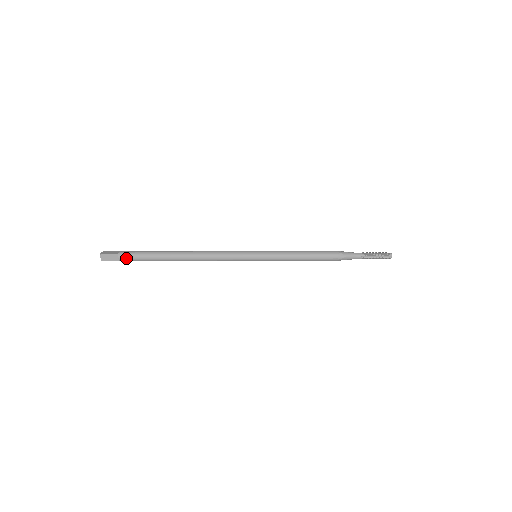
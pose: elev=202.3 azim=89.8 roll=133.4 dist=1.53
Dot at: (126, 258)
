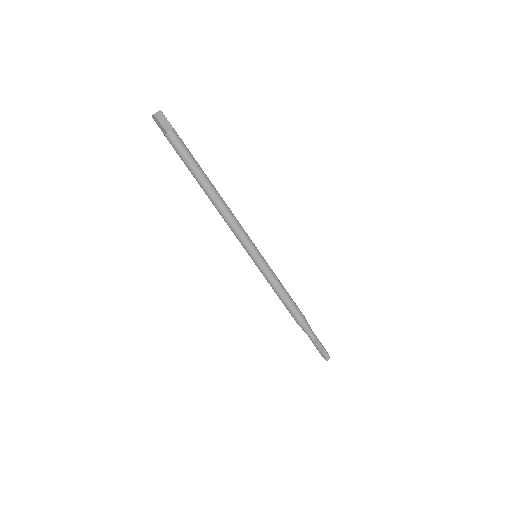
Dot at: (176, 138)
